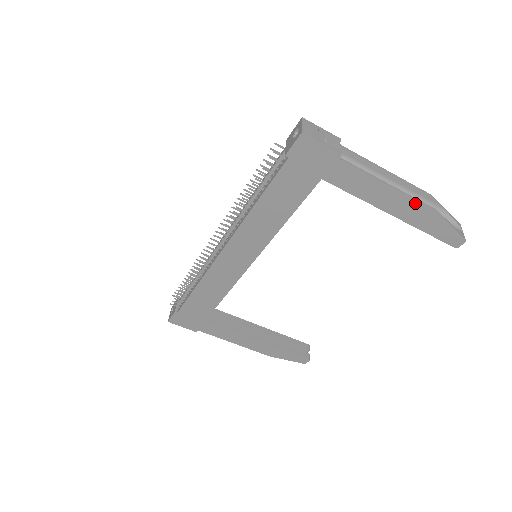
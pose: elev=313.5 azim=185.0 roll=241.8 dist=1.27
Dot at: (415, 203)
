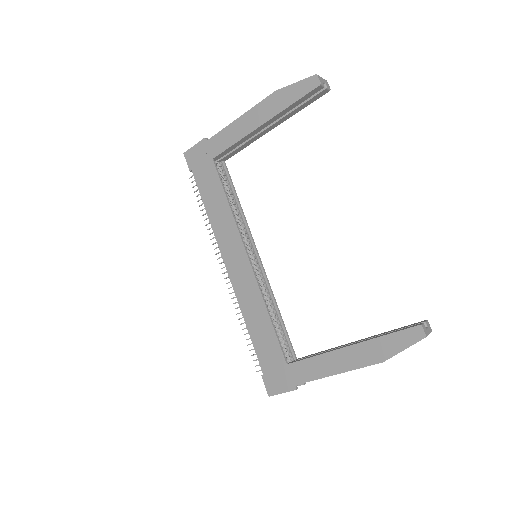
Dot at: (260, 105)
